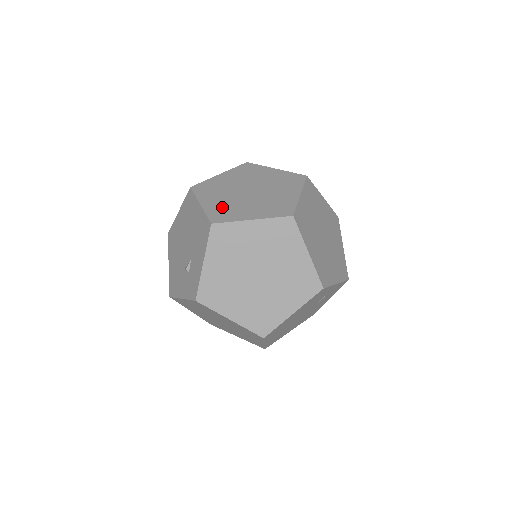
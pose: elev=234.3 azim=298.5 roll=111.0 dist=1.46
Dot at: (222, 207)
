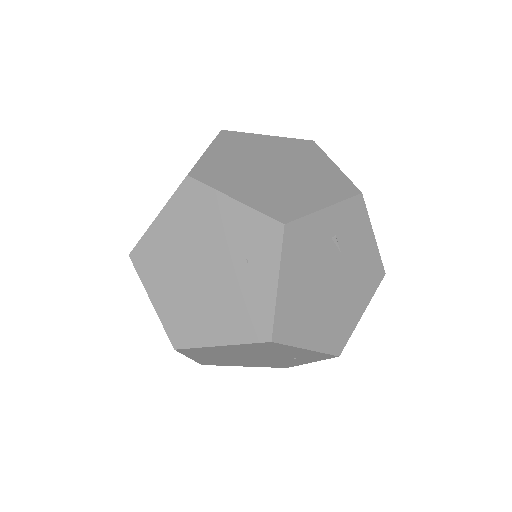
Dot at: occluded
